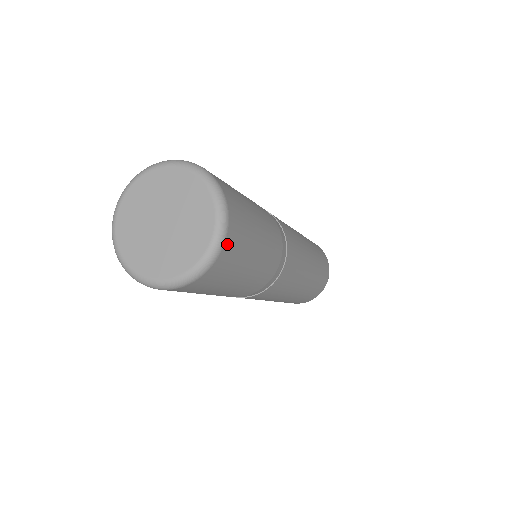
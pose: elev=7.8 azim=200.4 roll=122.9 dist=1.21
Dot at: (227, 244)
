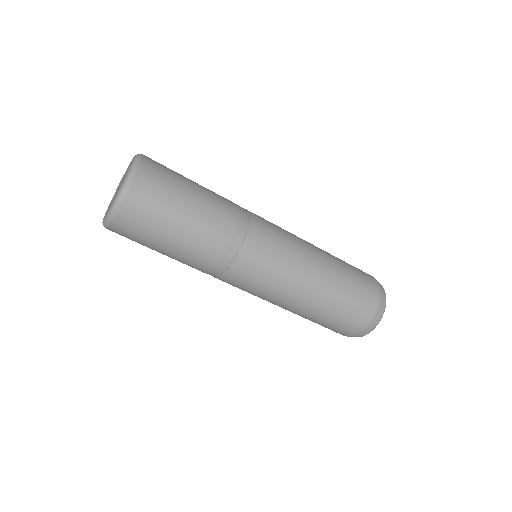
Dot at: (140, 175)
